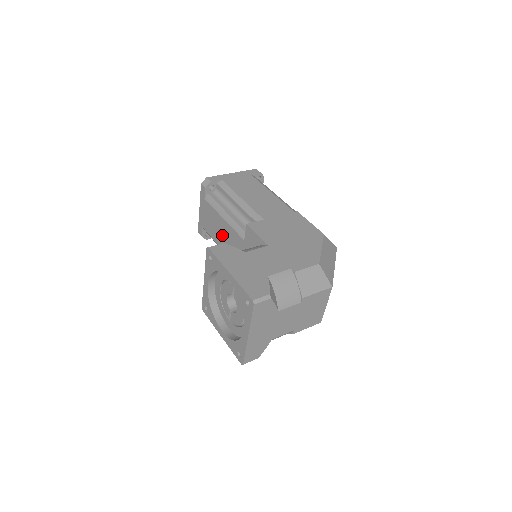
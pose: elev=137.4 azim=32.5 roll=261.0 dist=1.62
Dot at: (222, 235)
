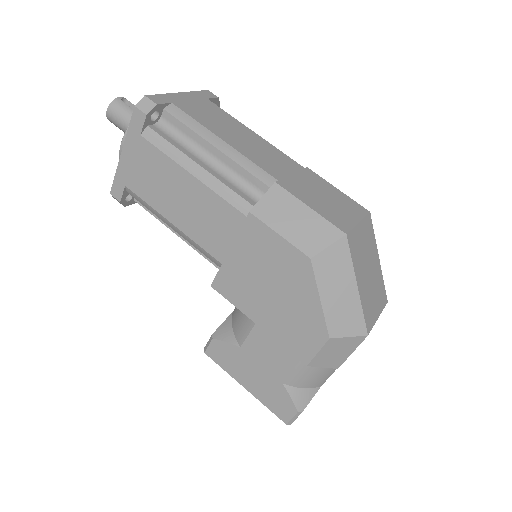
Dot at: occluded
